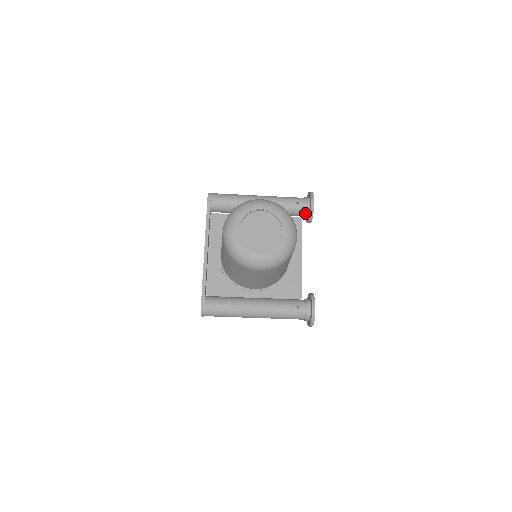
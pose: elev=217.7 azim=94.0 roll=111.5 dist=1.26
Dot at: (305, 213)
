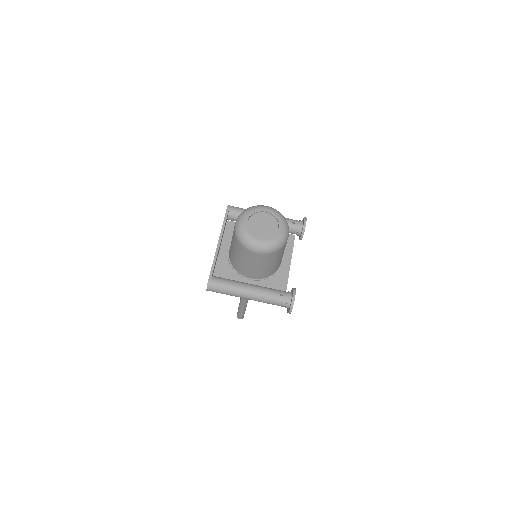
Dot at: (298, 231)
